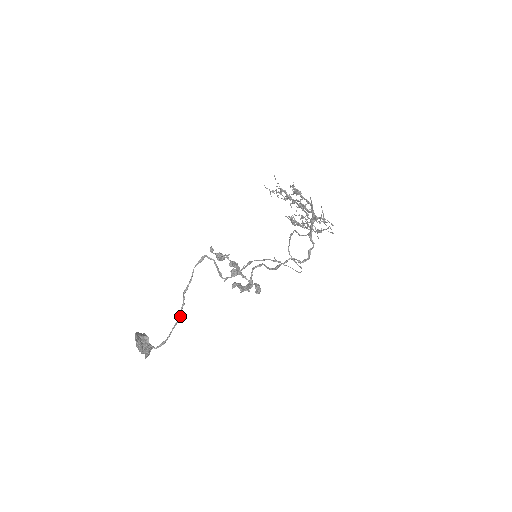
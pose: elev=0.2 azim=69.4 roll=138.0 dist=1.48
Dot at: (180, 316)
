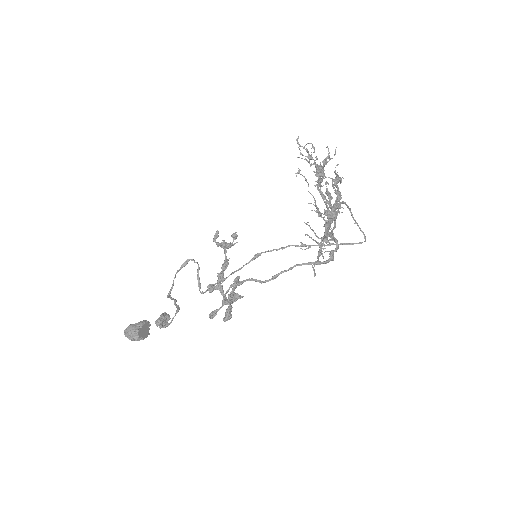
Dot at: (177, 307)
